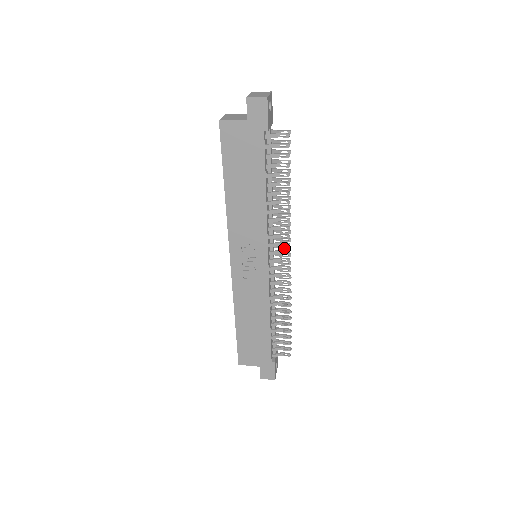
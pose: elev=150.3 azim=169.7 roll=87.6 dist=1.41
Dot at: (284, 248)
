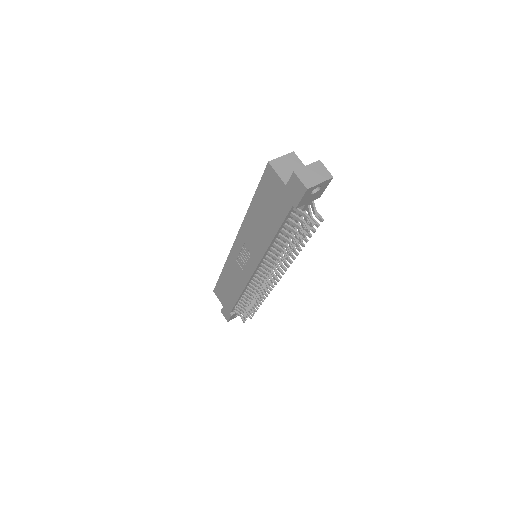
Dot at: occluded
